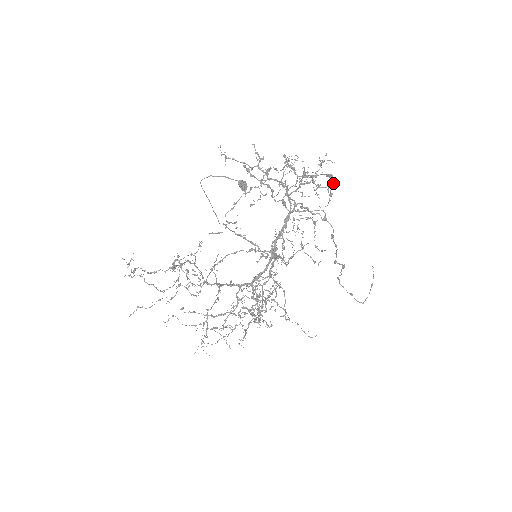
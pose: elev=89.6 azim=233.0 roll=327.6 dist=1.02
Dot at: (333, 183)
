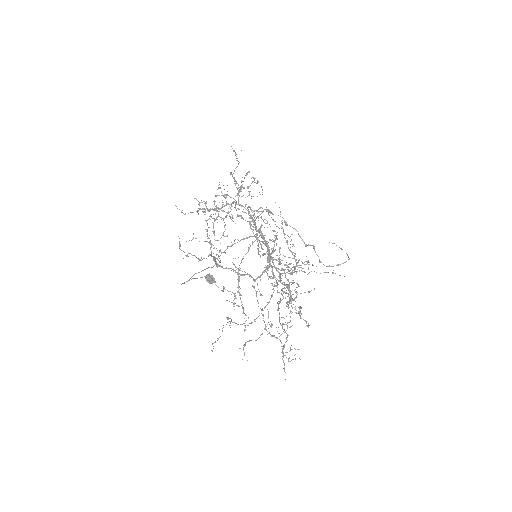
Dot at: (253, 178)
